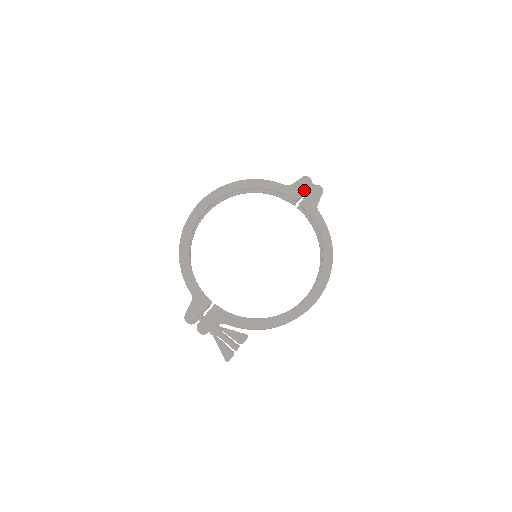
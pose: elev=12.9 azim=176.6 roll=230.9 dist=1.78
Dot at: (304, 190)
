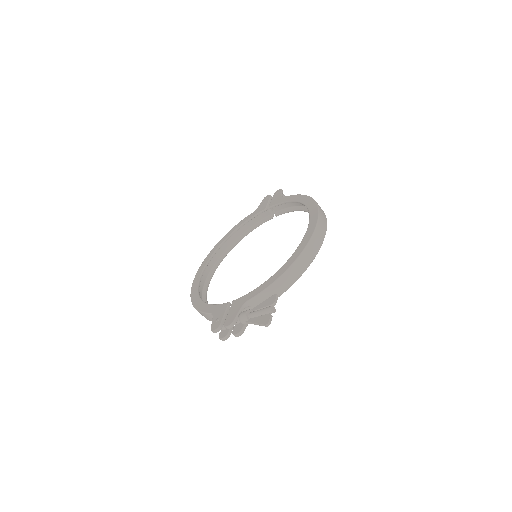
Dot at: (268, 201)
